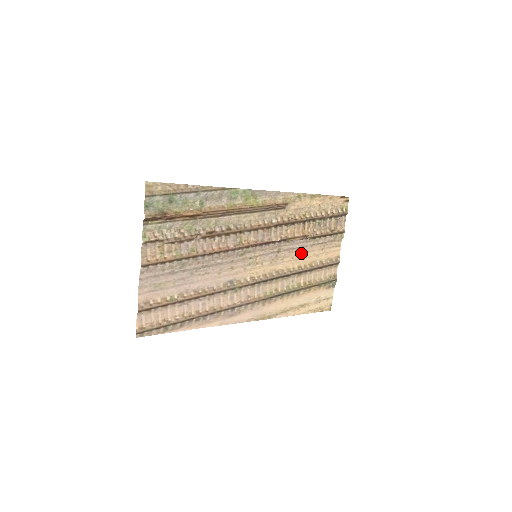
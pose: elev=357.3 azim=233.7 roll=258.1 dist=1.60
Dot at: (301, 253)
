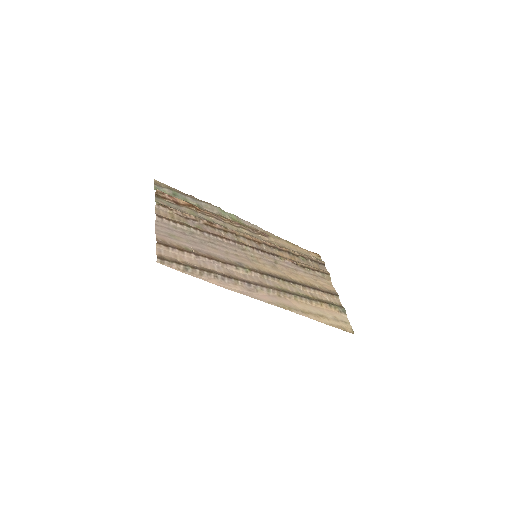
Dot at: (297, 274)
